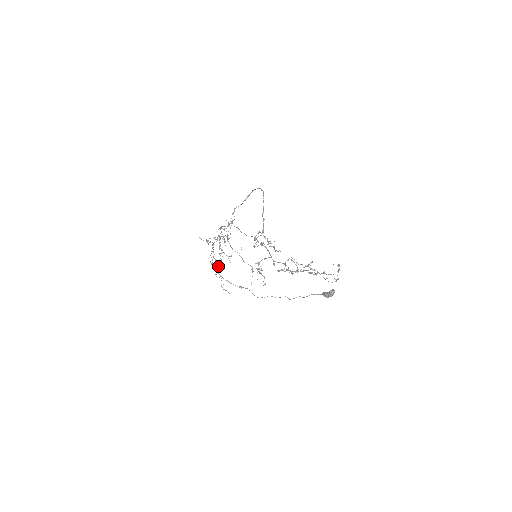
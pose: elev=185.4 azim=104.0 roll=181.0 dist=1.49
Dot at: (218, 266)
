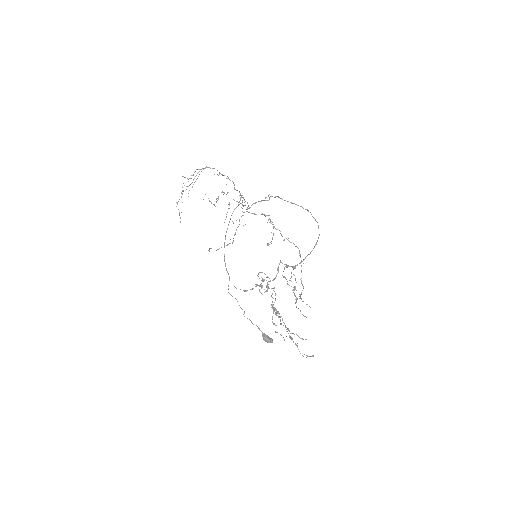
Dot at: occluded
